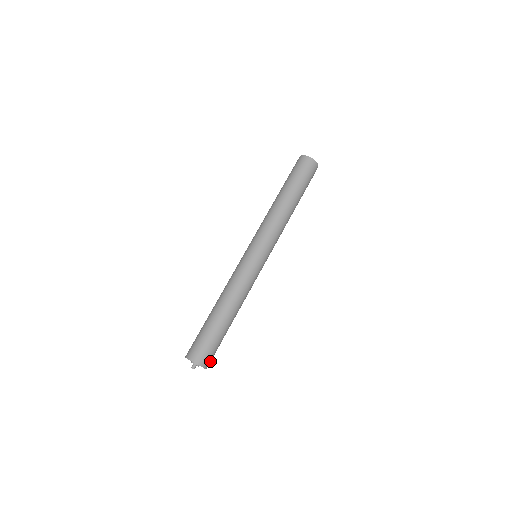
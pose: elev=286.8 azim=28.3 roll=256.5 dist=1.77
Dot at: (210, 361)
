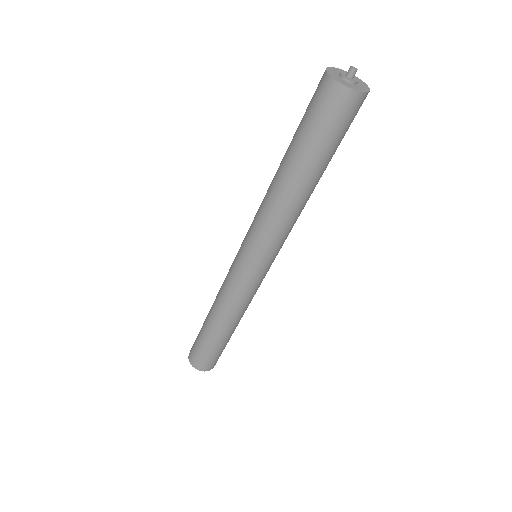
Dot at: occluded
